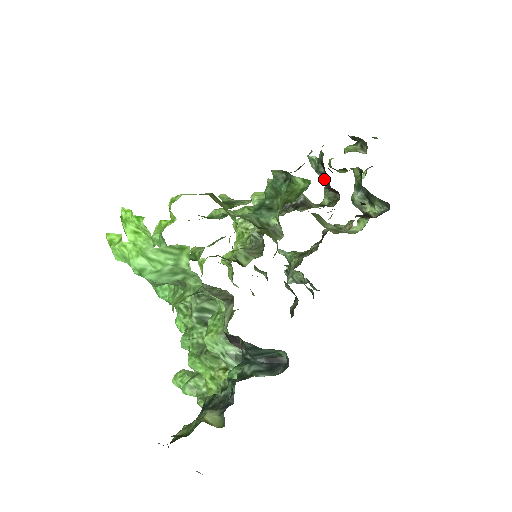
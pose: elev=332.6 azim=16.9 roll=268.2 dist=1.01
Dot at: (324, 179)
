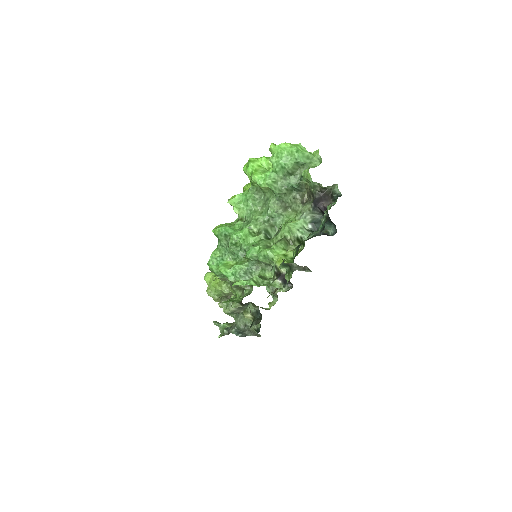
Dot at: occluded
